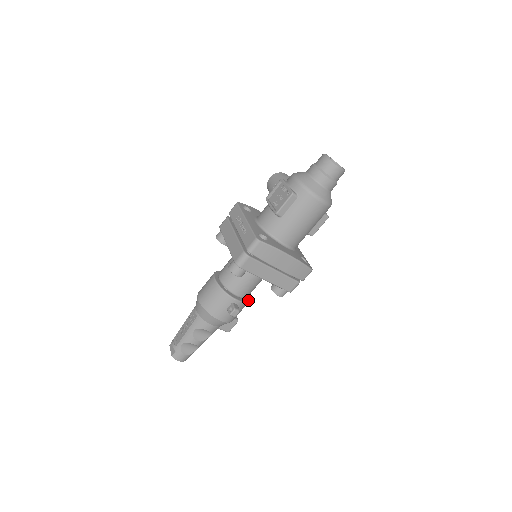
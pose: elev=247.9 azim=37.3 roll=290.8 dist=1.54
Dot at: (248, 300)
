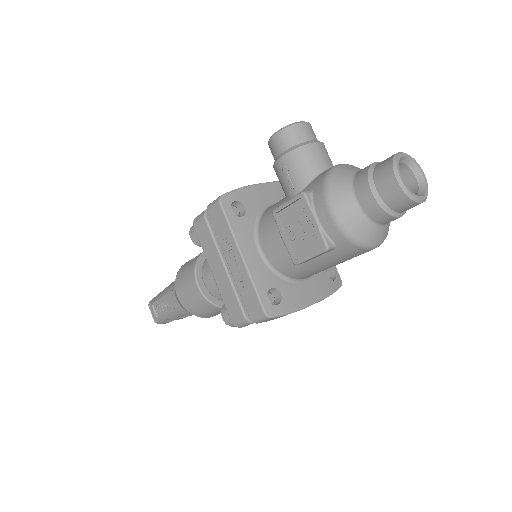
Dot at: occluded
